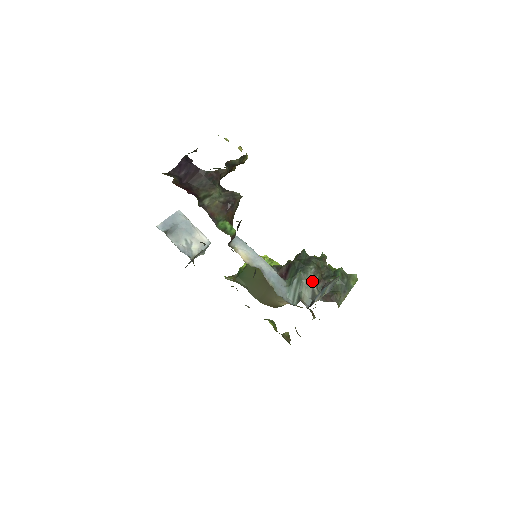
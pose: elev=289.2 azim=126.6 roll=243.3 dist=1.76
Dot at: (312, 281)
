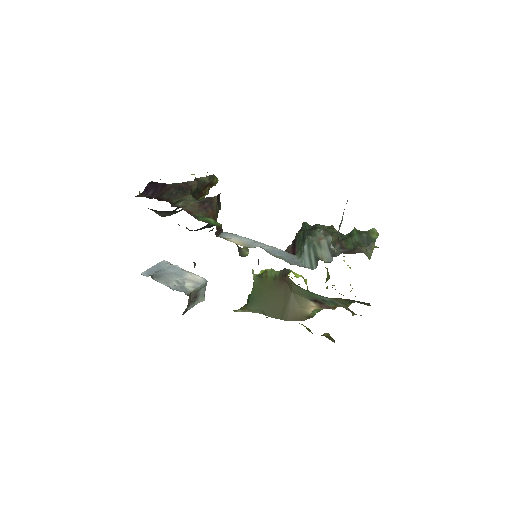
Dot at: (325, 240)
